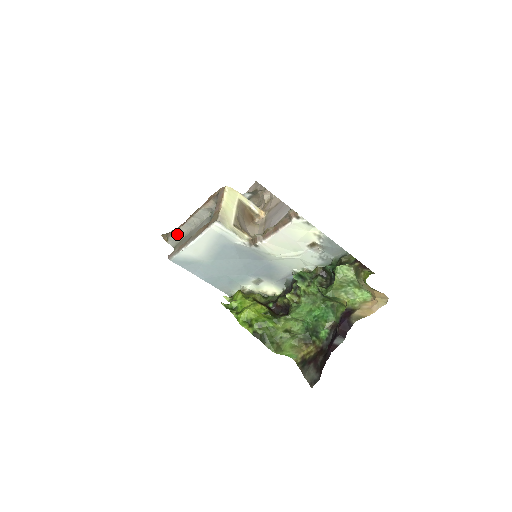
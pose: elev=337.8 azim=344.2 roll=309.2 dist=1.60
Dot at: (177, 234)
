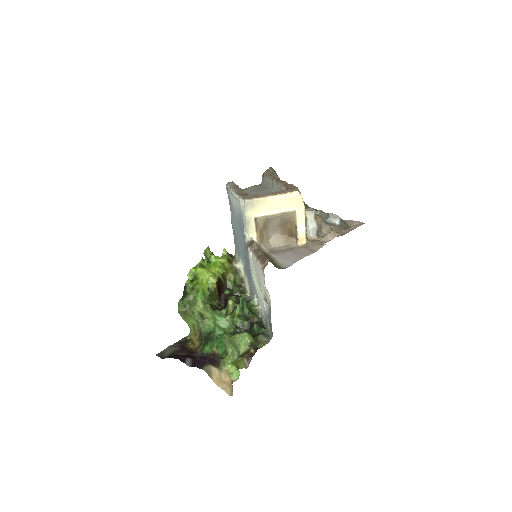
Dot at: (267, 179)
